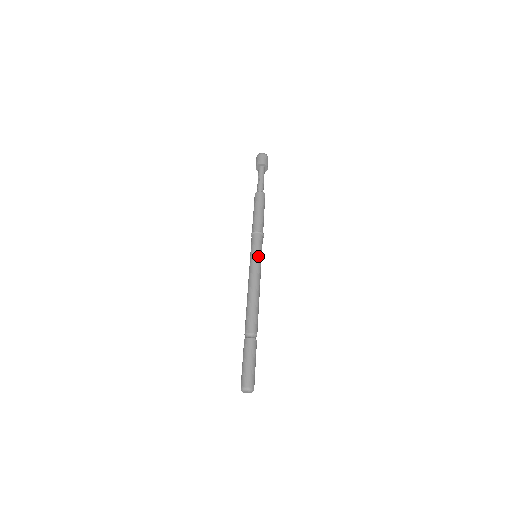
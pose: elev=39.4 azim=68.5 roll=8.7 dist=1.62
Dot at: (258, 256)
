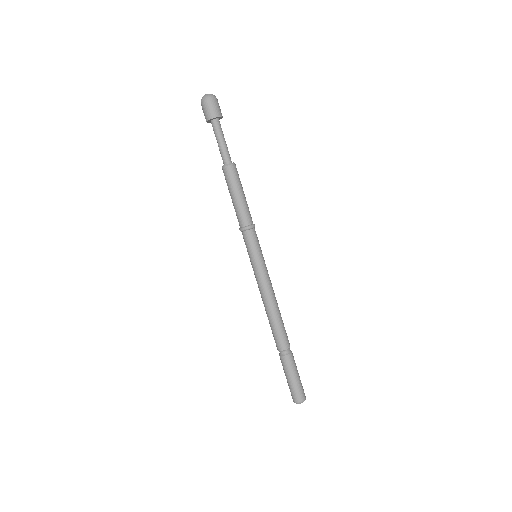
Dot at: (256, 261)
